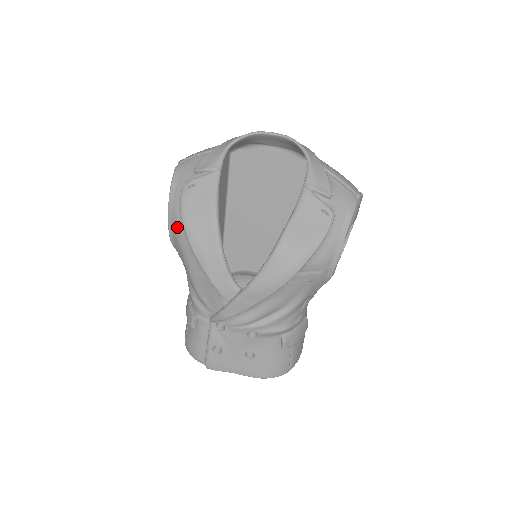
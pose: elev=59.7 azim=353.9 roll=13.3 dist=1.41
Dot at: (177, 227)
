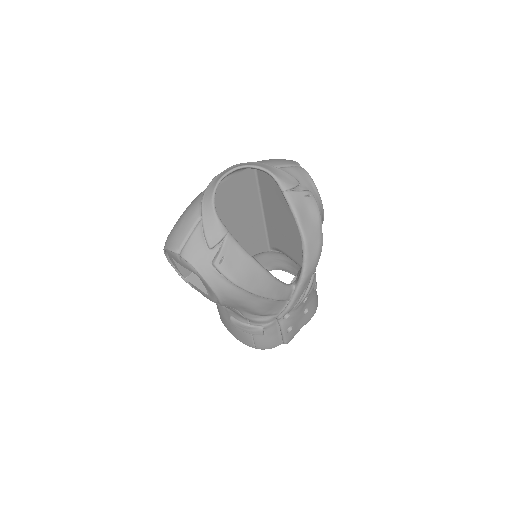
Dot at: (231, 293)
